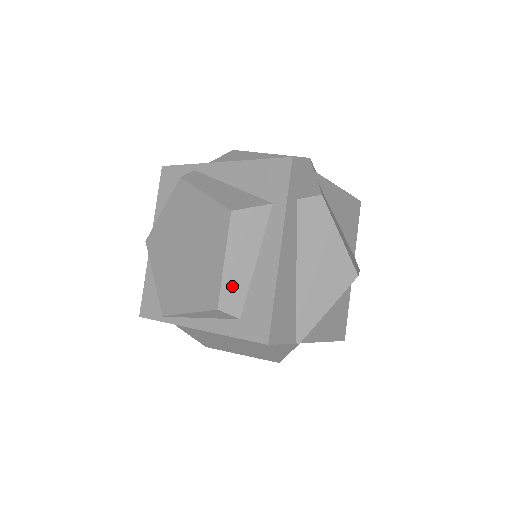
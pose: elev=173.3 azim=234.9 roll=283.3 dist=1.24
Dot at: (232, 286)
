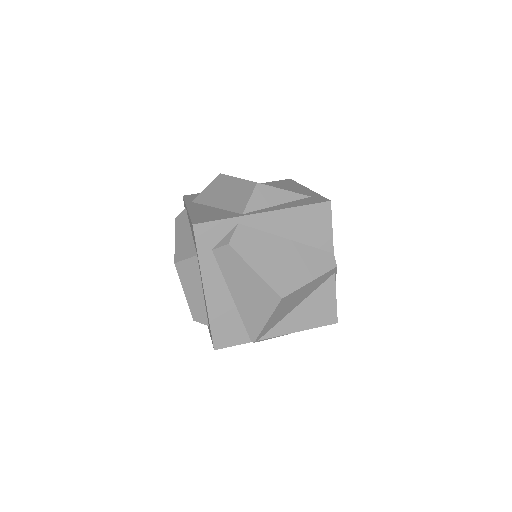
Dot at: (195, 307)
